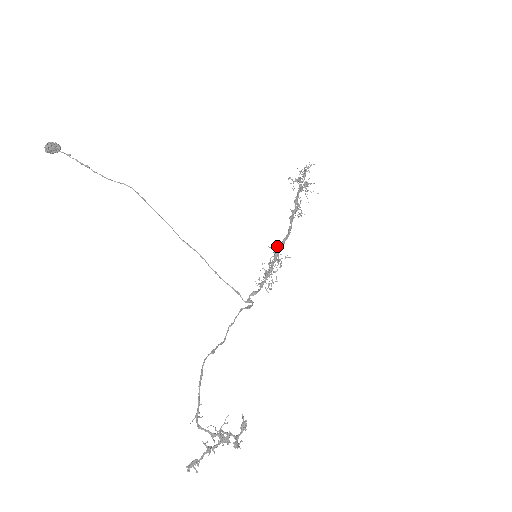
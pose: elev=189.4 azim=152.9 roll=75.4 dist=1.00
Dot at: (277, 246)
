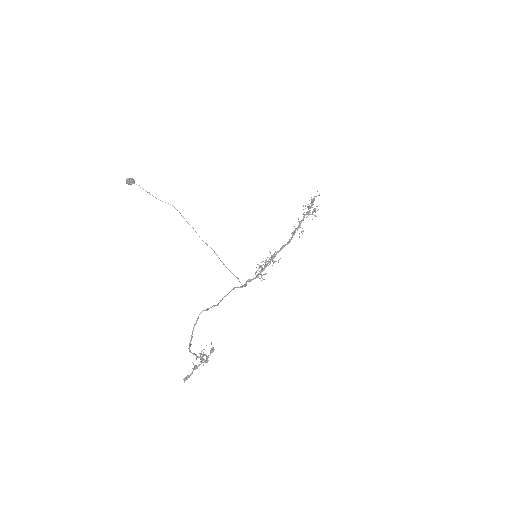
Dot at: (275, 251)
